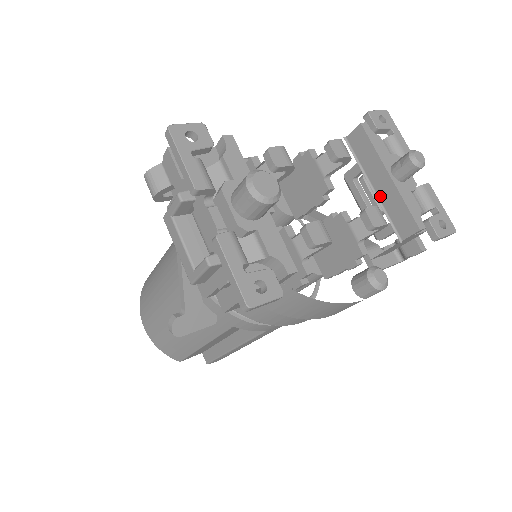
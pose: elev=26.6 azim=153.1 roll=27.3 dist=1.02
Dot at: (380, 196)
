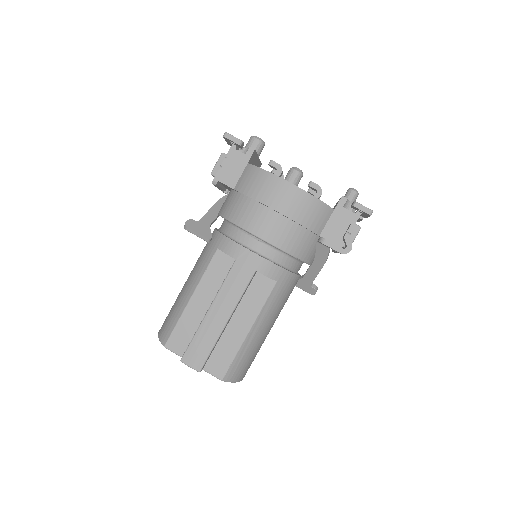
Dot at: occluded
